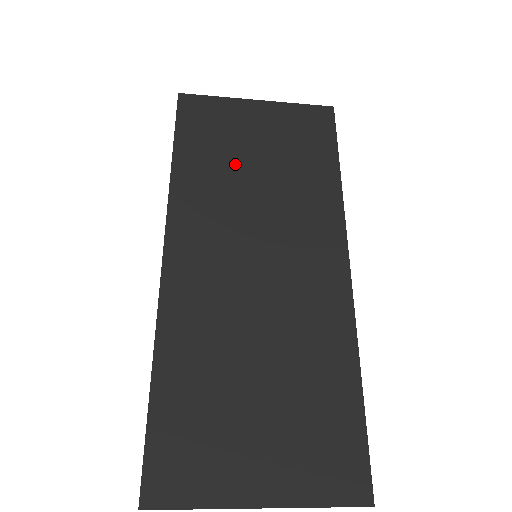
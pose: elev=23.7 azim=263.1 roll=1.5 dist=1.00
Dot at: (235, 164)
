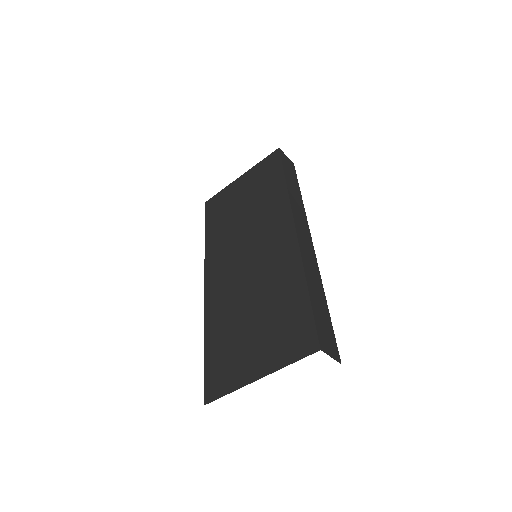
Dot at: (231, 216)
